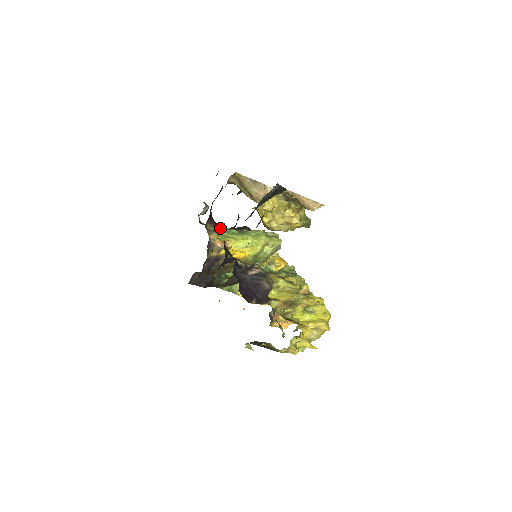
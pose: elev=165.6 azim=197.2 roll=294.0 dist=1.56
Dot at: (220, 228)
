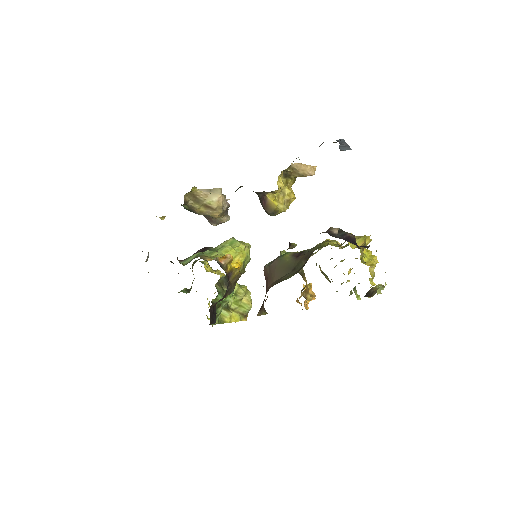
Dot at: (191, 257)
